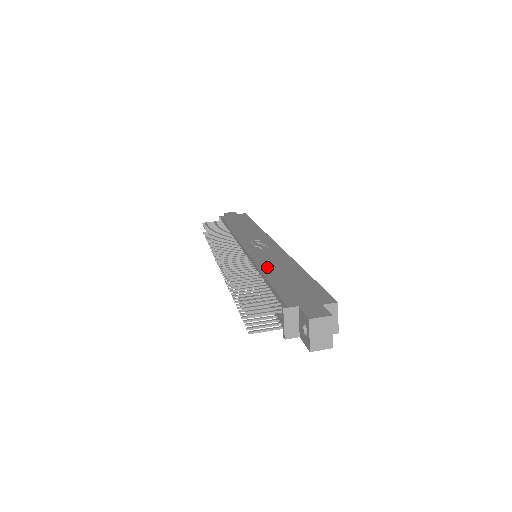
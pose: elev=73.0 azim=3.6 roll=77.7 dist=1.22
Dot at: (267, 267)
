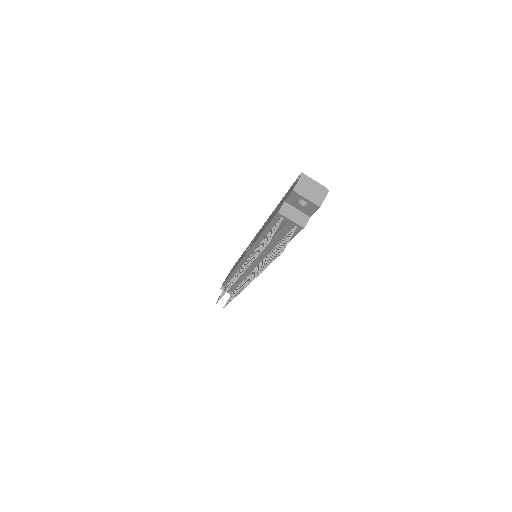
Dot at: occluded
